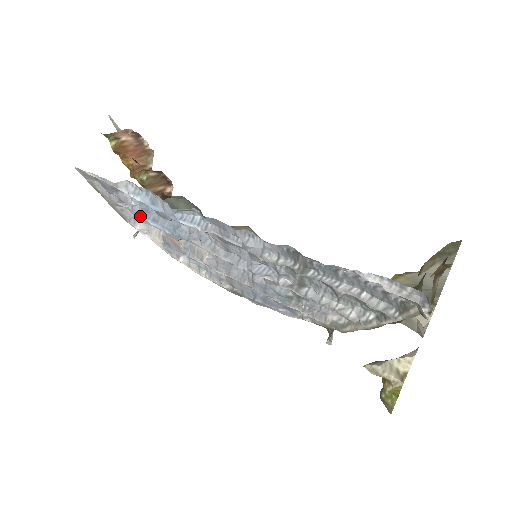
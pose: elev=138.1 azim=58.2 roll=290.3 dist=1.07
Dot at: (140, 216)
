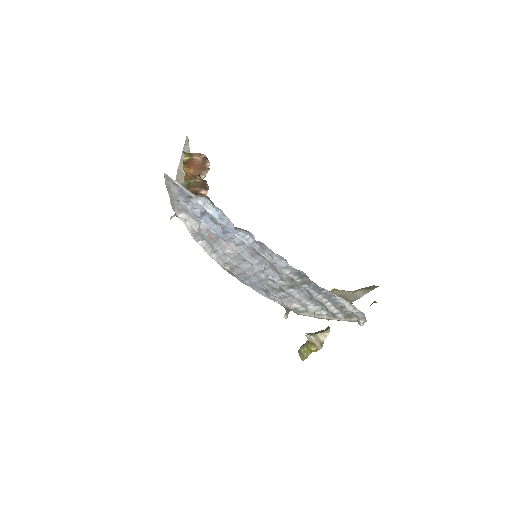
Dot at: (197, 216)
